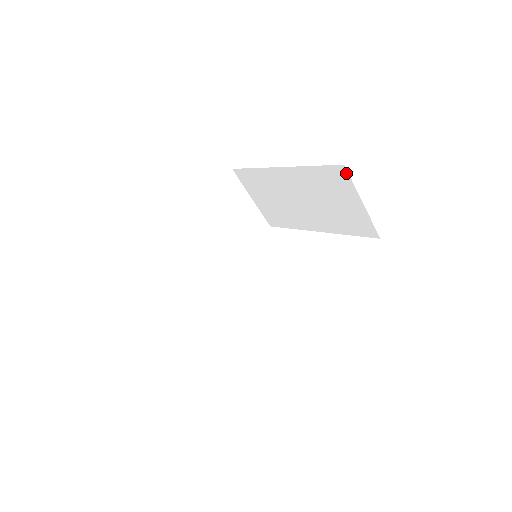
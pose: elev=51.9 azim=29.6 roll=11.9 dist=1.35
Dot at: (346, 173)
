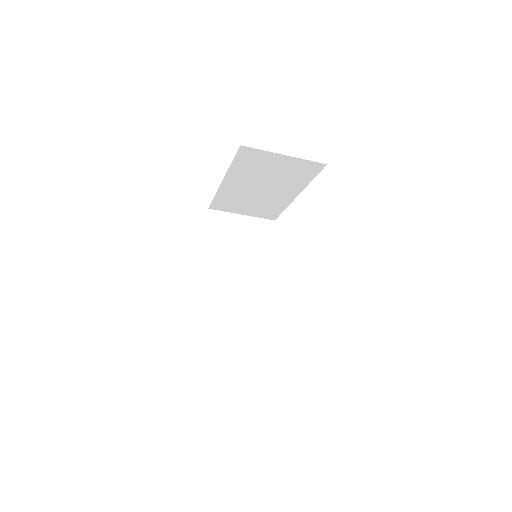
Dot at: (249, 149)
